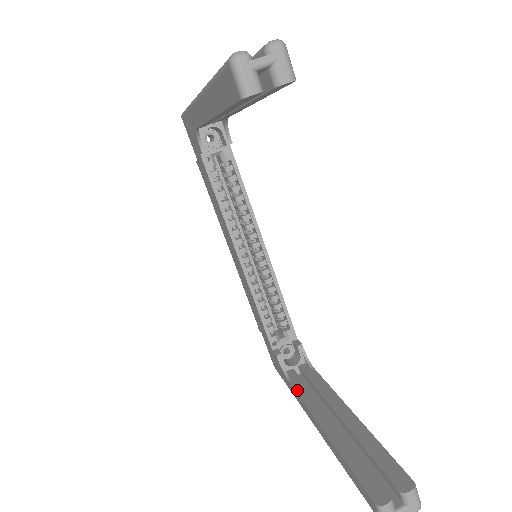
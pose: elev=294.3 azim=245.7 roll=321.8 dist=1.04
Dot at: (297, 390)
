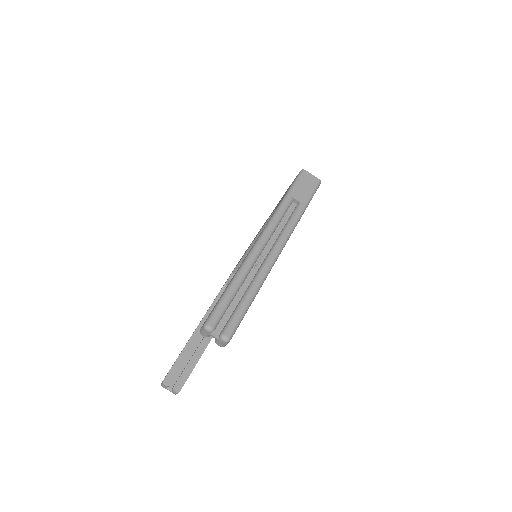
Dot at: (214, 302)
